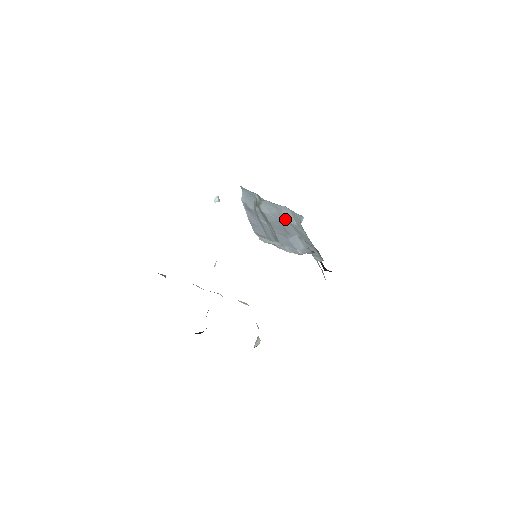
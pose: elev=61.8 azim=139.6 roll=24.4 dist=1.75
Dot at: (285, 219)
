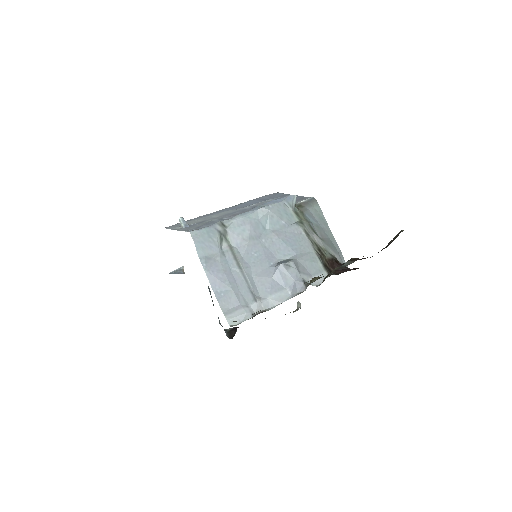
Dot at: (267, 228)
